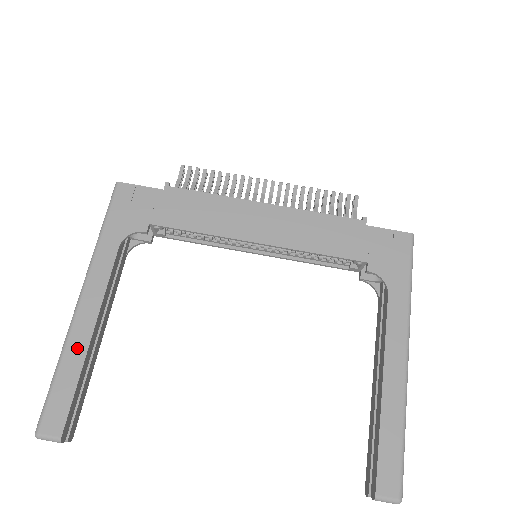
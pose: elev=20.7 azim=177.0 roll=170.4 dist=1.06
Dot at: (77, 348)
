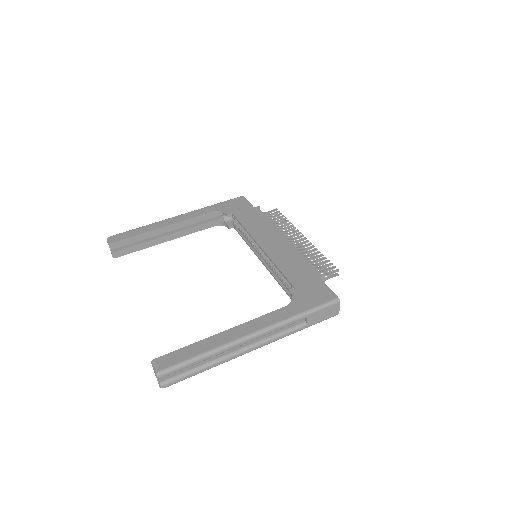
Dot at: (153, 227)
